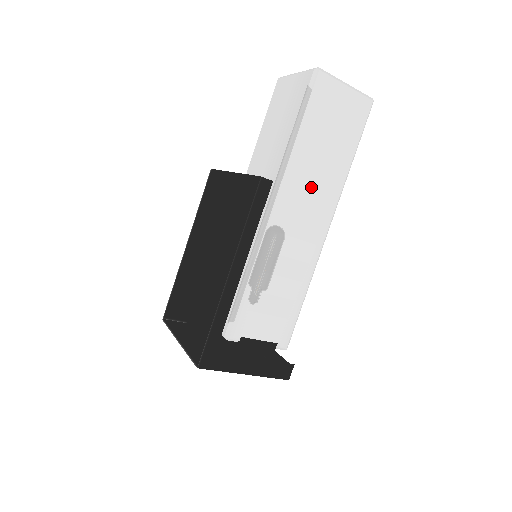
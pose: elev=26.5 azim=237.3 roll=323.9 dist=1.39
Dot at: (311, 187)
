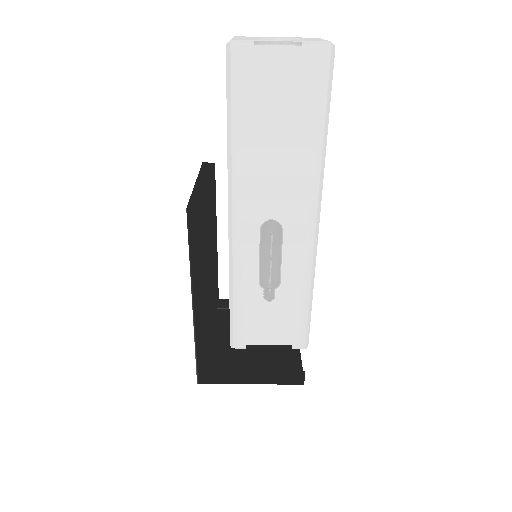
Dot at: (274, 186)
